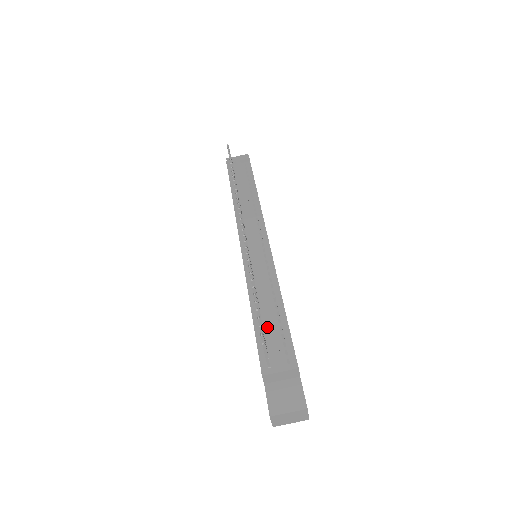
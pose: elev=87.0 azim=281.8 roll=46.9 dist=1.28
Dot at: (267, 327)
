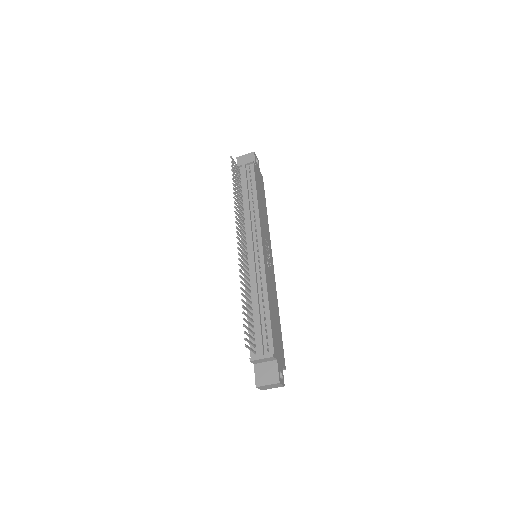
Dot at: (256, 323)
